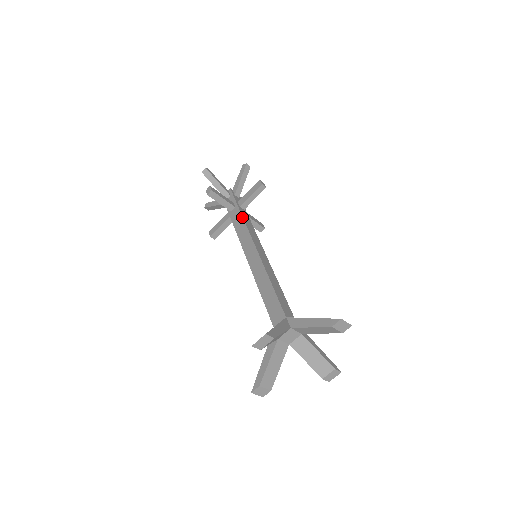
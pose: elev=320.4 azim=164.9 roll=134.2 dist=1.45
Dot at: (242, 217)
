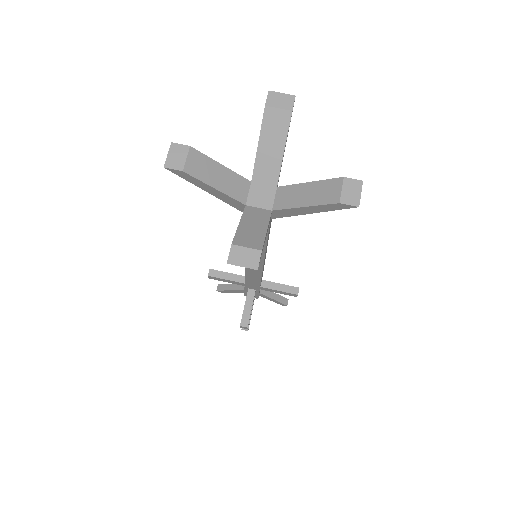
Dot at: occluded
